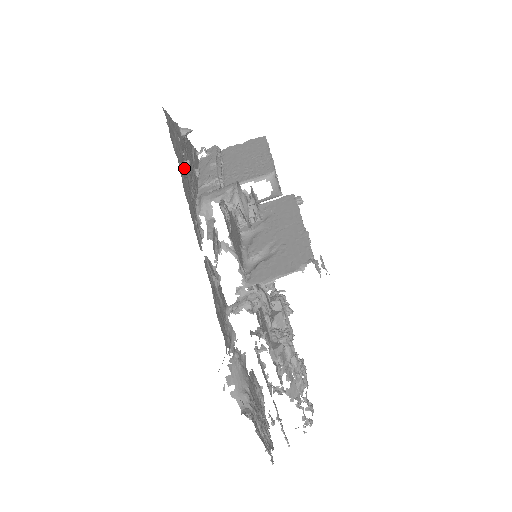
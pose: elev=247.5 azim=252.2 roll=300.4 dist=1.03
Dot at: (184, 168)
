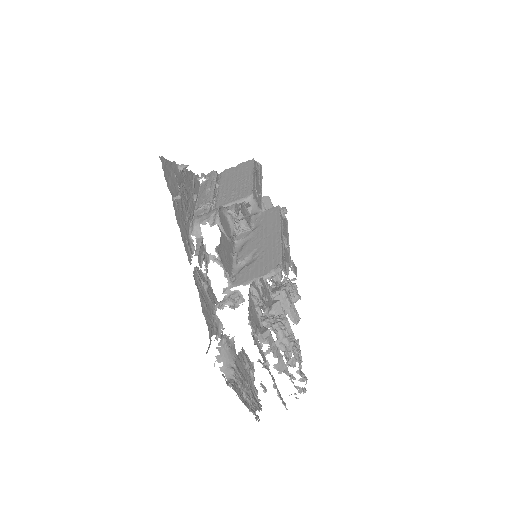
Dot at: (179, 199)
